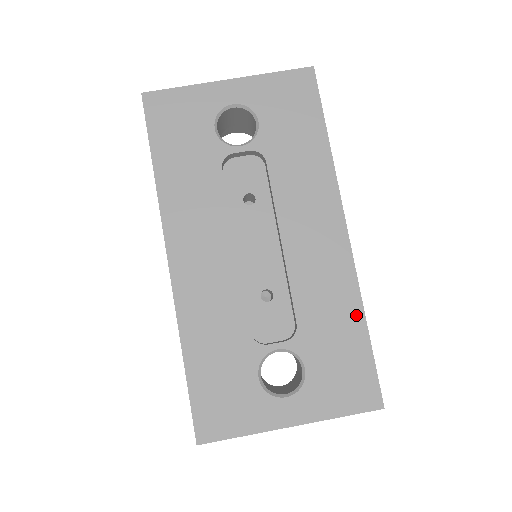
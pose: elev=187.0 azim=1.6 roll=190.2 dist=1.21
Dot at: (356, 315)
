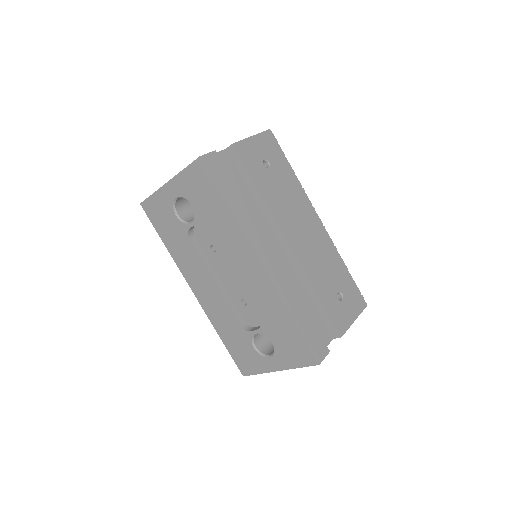
Dot at: (285, 314)
